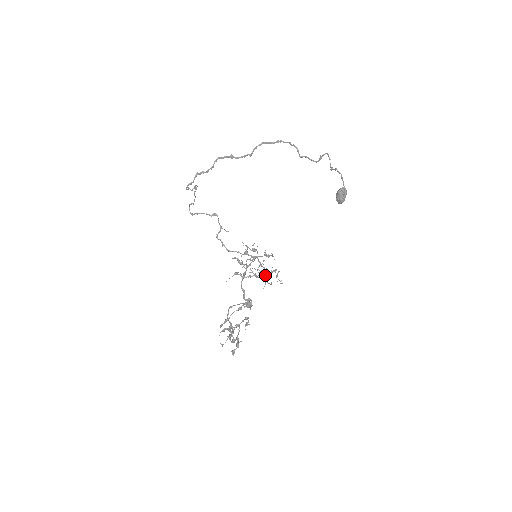
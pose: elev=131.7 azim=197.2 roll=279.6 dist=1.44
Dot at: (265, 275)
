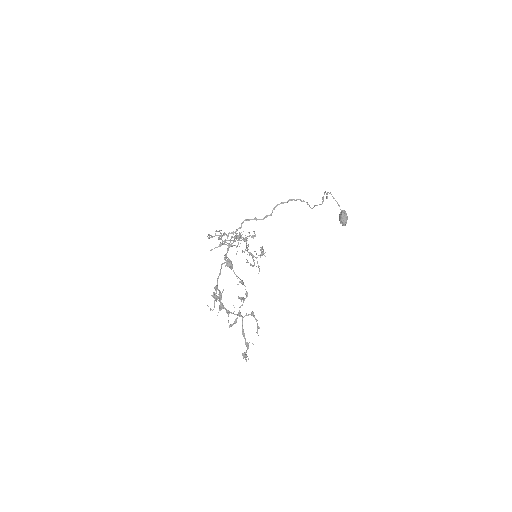
Dot at: (255, 257)
